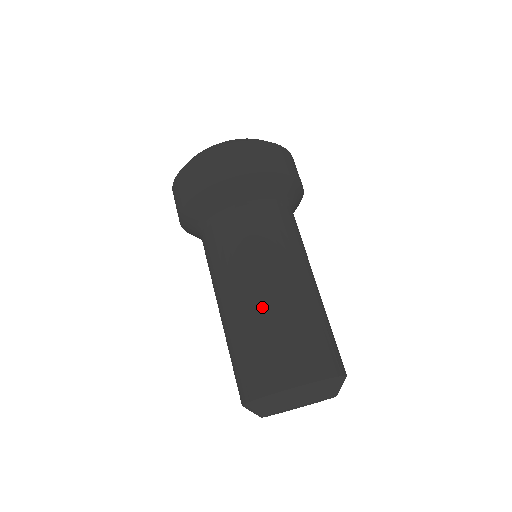
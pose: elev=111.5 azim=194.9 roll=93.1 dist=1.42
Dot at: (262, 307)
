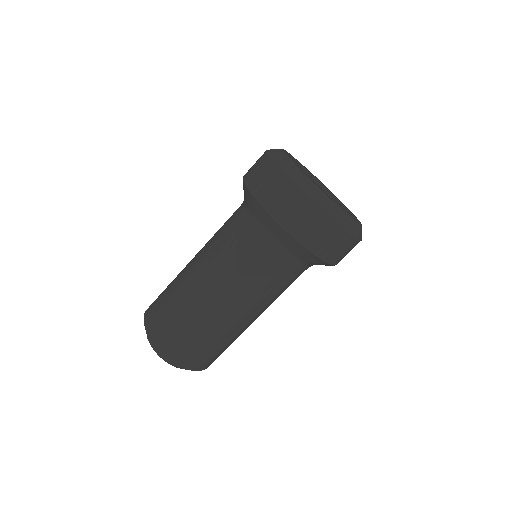
Dot at: (223, 324)
